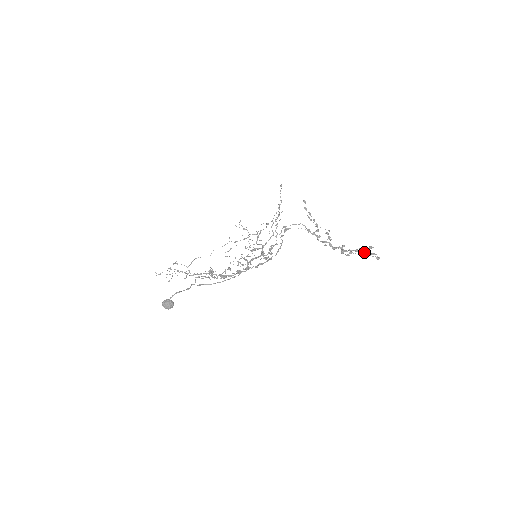
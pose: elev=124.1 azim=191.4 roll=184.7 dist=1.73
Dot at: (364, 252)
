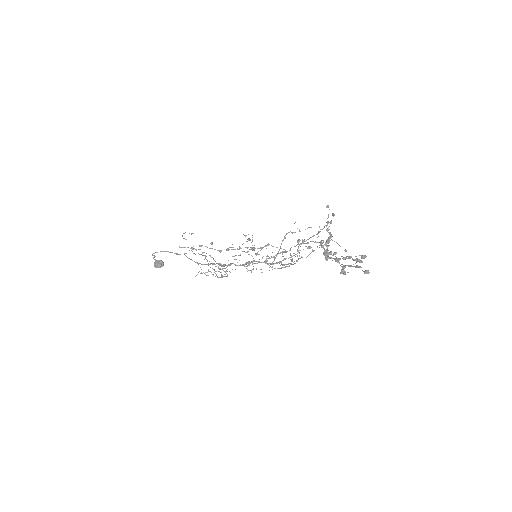
Dot at: (348, 257)
